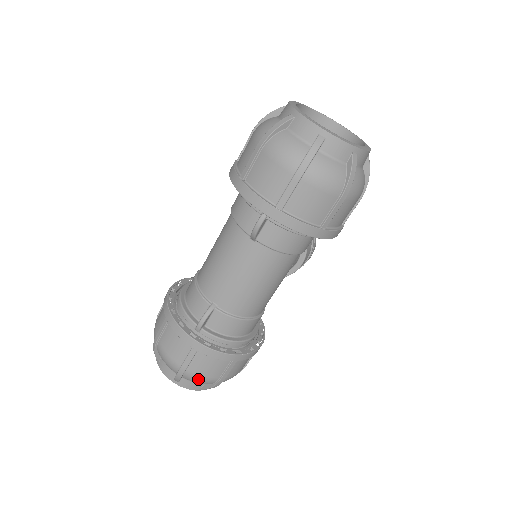
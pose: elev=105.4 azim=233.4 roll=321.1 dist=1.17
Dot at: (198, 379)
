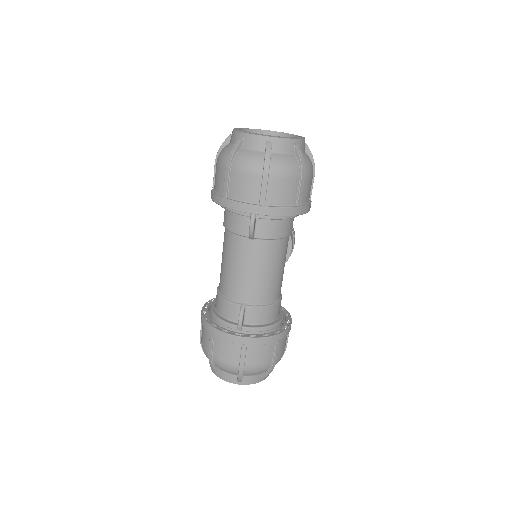
Dot at: (256, 369)
